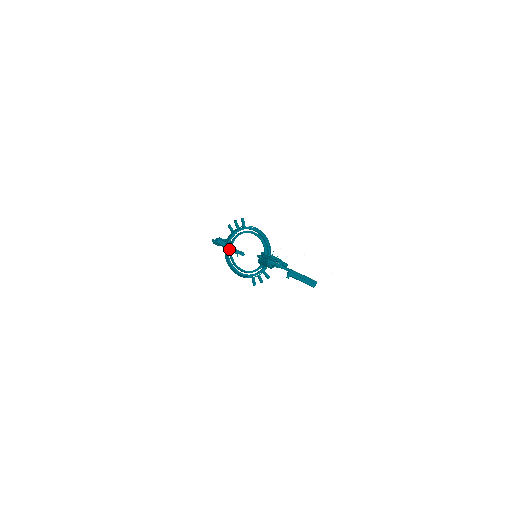
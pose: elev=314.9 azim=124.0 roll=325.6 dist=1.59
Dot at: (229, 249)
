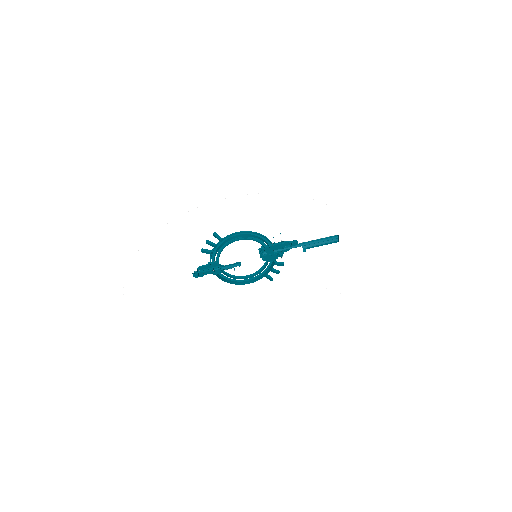
Dot at: (220, 270)
